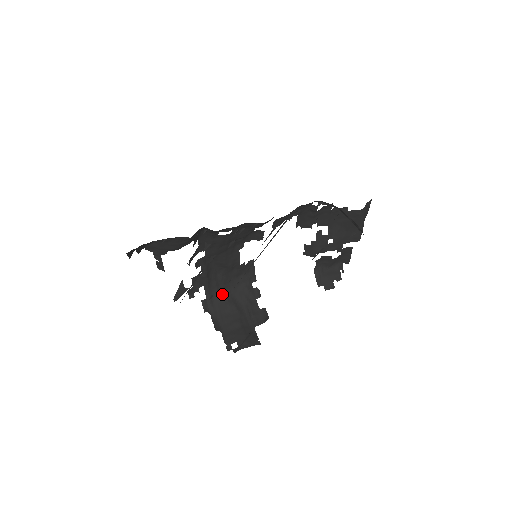
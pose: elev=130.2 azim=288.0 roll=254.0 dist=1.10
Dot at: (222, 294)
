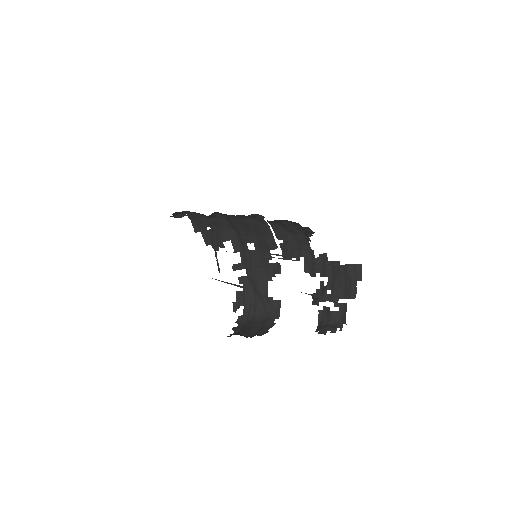
Dot at: (253, 318)
